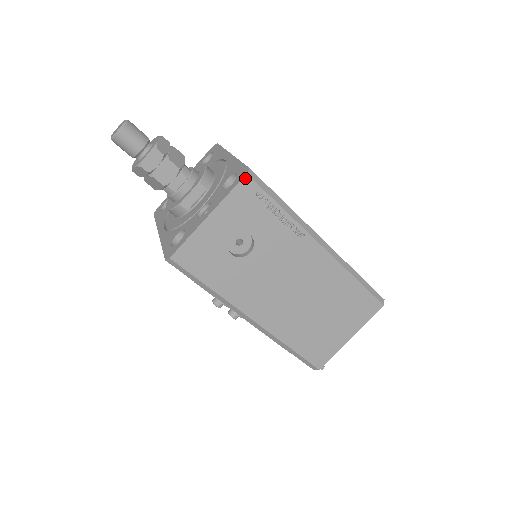
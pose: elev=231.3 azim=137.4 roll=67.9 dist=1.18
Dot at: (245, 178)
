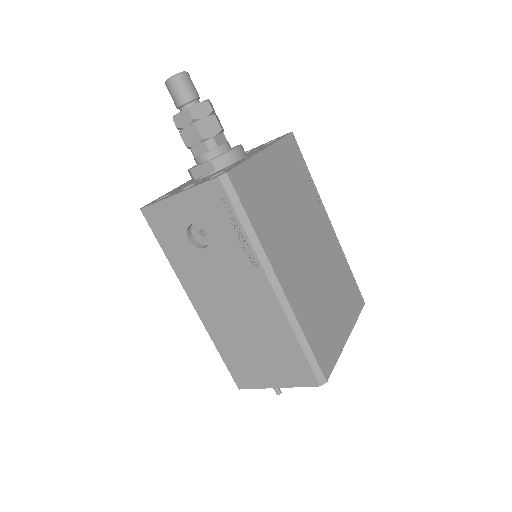
Dot at: (216, 180)
